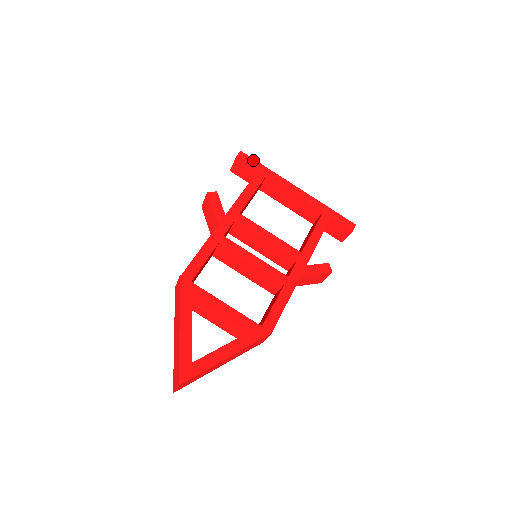
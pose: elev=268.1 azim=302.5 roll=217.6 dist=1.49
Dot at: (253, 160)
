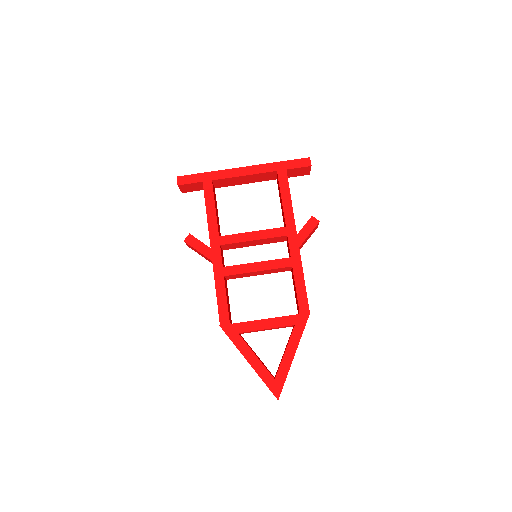
Dot at: (192, 176)
